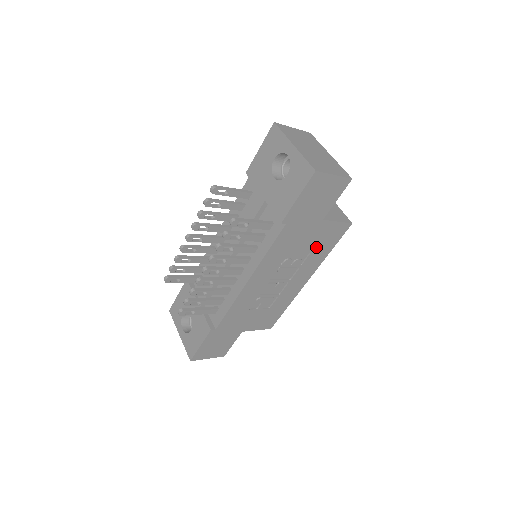
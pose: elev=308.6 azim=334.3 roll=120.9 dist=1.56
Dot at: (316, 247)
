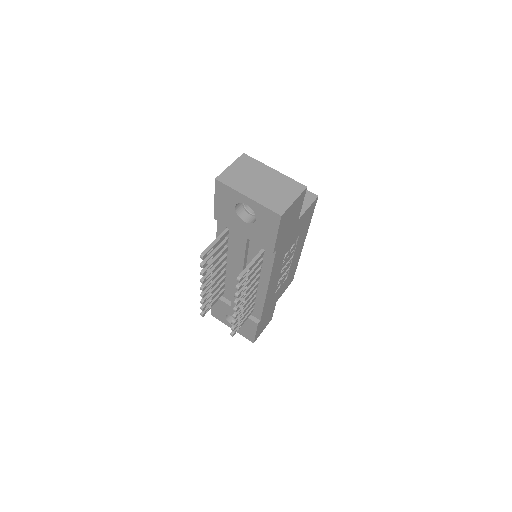
Dot at: (301, 230)
